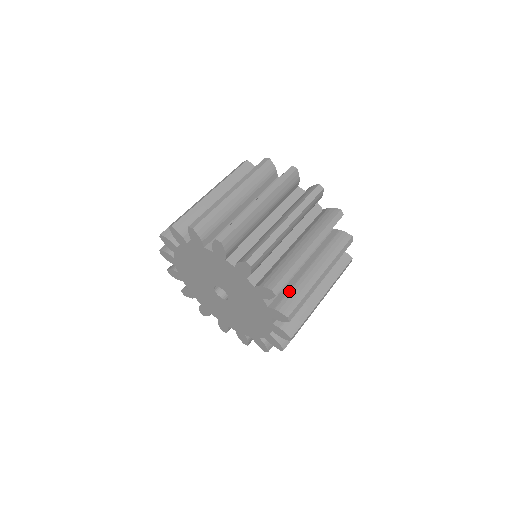
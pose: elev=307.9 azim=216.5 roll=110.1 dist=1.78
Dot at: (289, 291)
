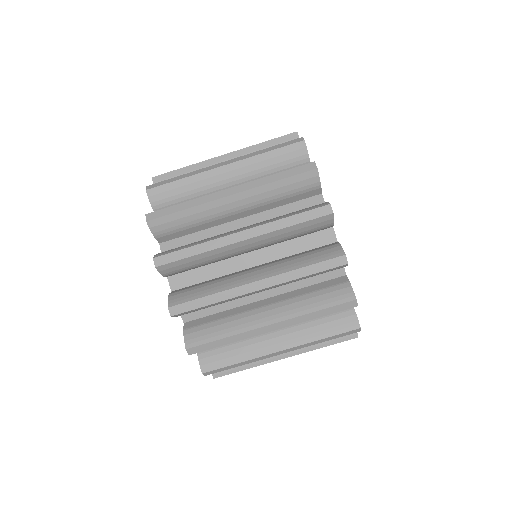
Dot at: occluded
